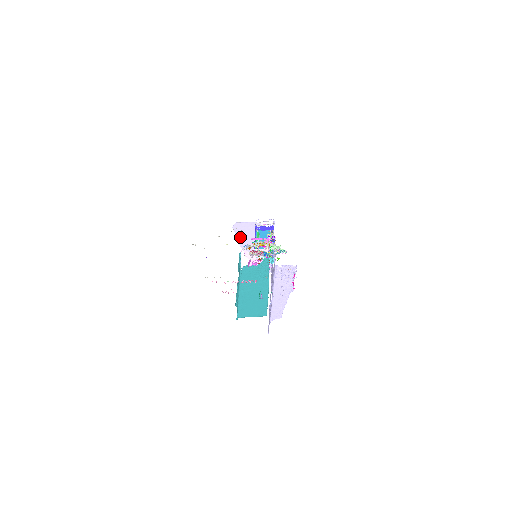
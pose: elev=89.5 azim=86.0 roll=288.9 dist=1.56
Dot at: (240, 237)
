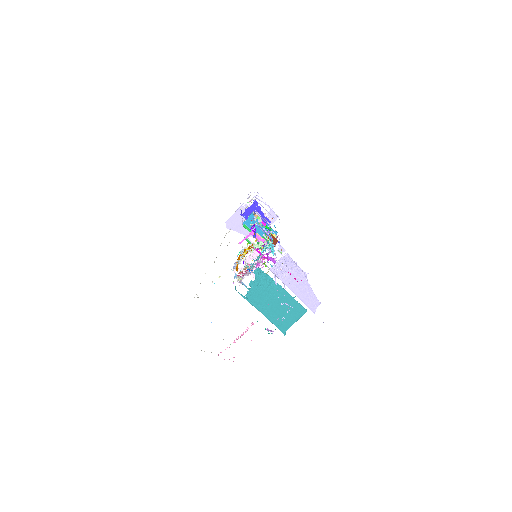
Dot at: (241, 230)
